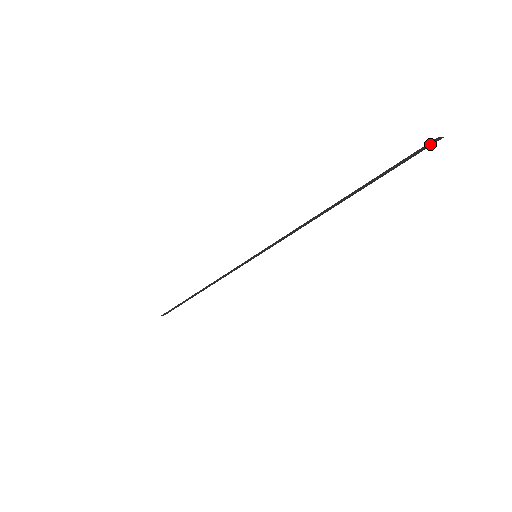
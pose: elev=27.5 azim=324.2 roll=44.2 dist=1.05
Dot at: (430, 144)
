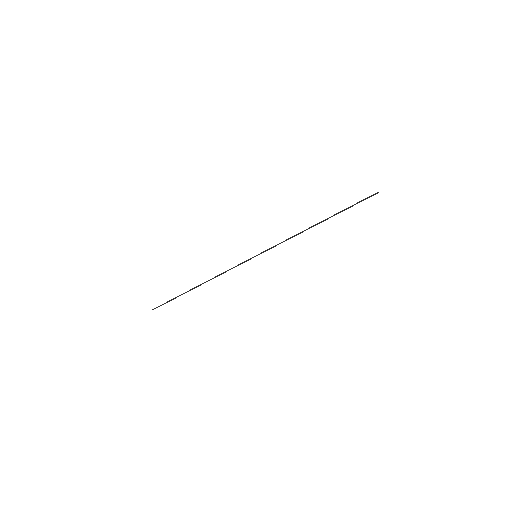
Dot at: (374, 194)
